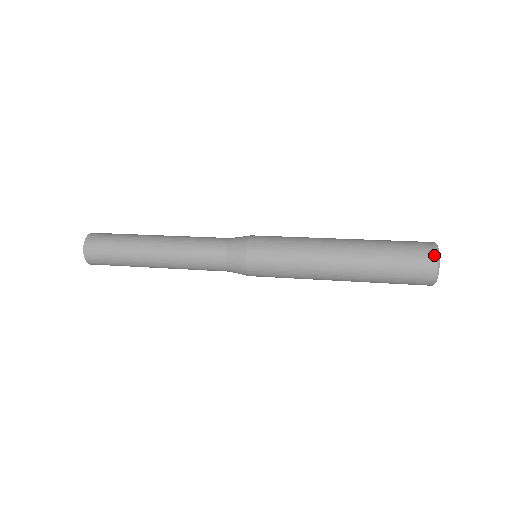
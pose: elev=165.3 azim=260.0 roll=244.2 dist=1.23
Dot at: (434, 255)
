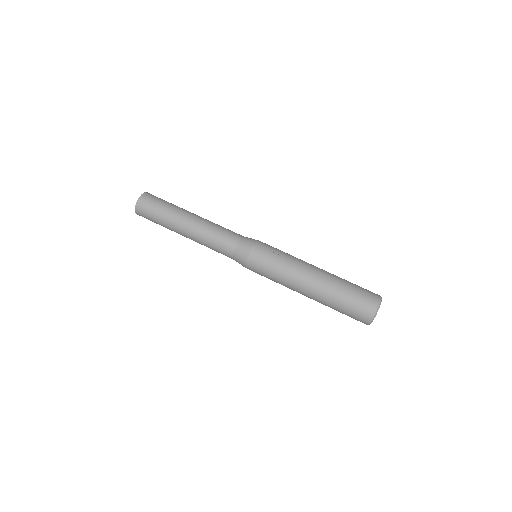
Dot at: (366, 324)
